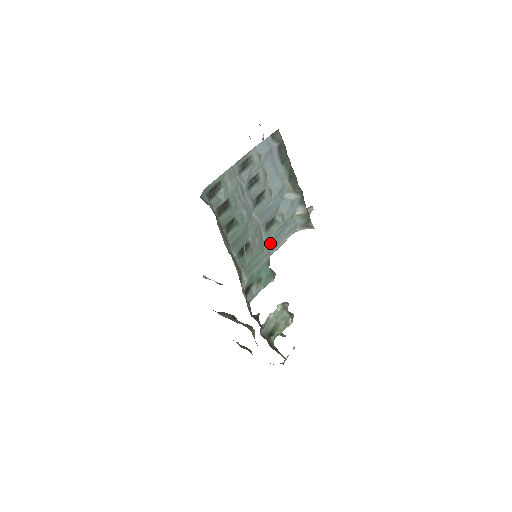
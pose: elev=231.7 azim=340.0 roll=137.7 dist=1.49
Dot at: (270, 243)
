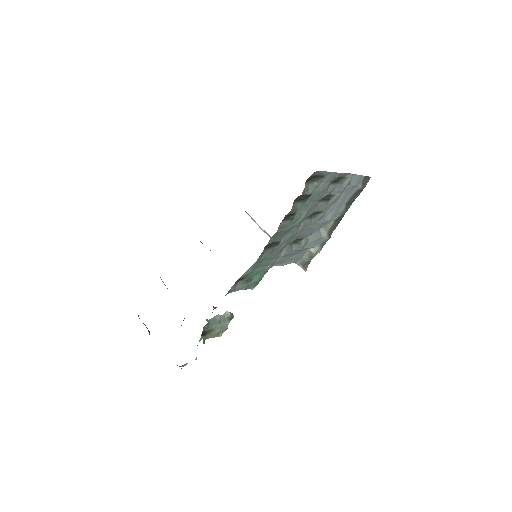
Dot at: (283, 256)
